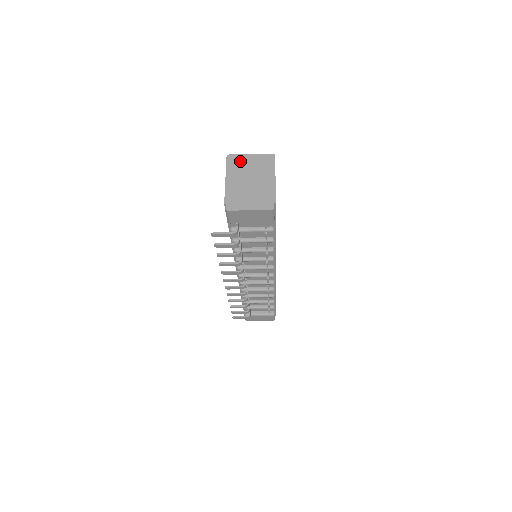
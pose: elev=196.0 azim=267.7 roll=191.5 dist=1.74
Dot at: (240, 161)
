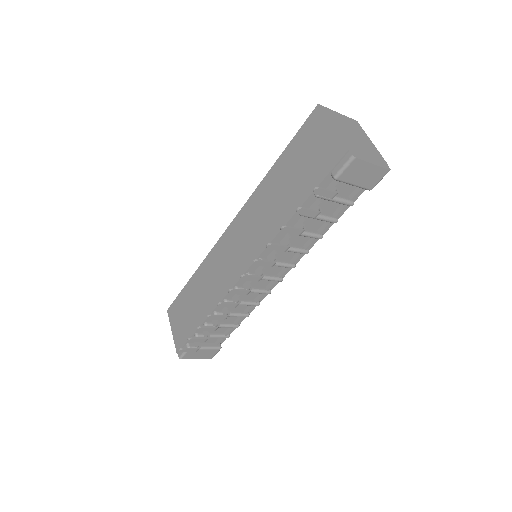
Dot at: (334, 115)
